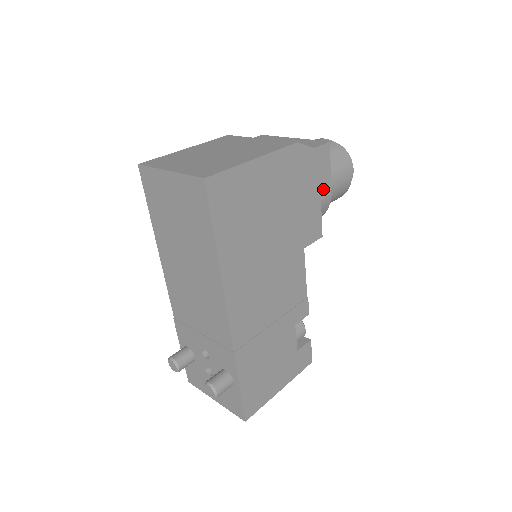
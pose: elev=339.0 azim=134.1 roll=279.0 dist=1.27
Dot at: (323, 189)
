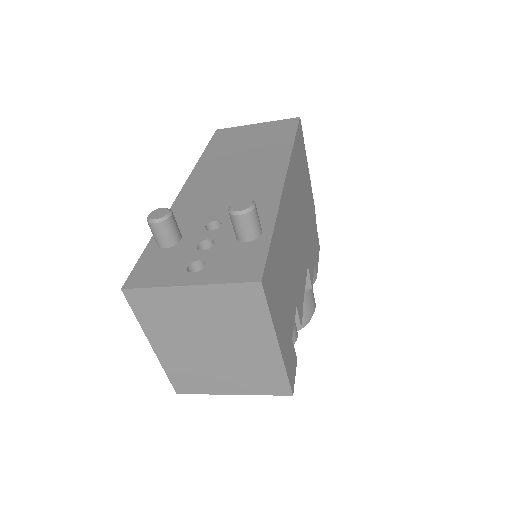
Dot at: (316, 261)
